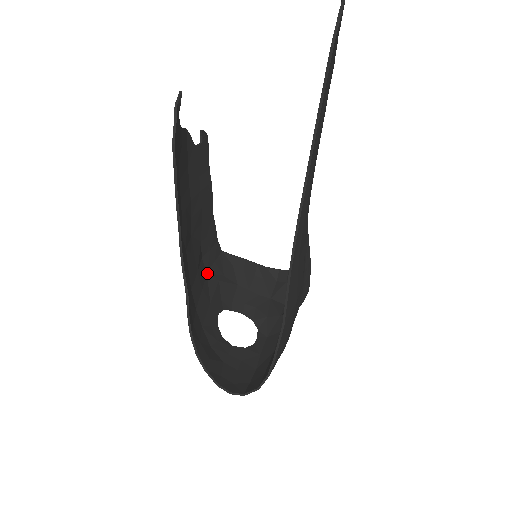
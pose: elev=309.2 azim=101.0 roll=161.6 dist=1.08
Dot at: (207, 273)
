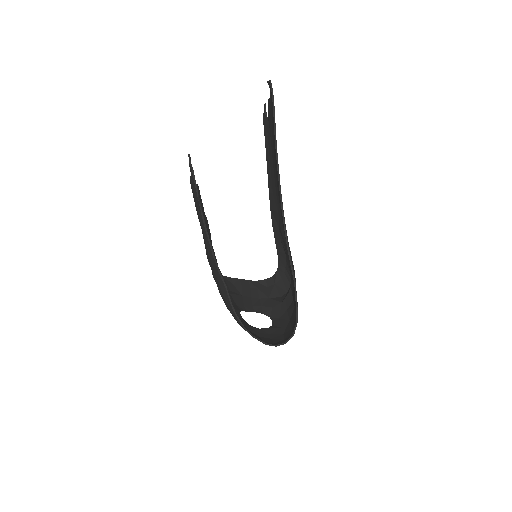
Dot at: occluded
